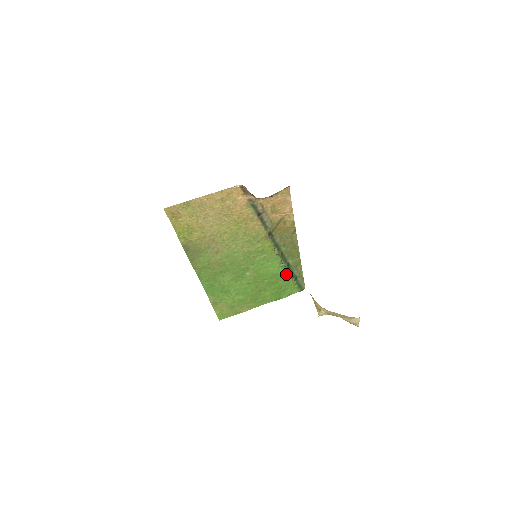
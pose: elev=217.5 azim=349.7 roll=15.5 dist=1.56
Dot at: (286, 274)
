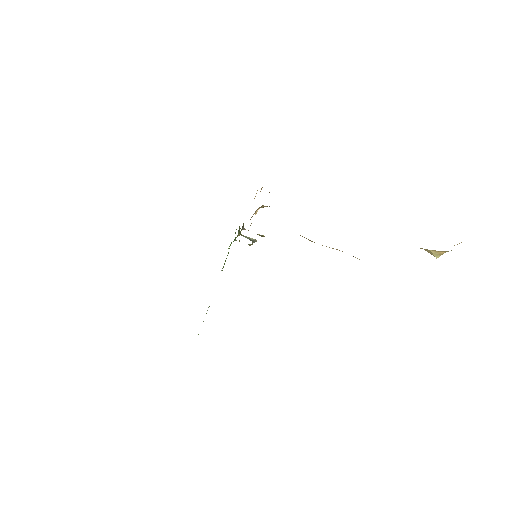
Dot at: (230, 245)
